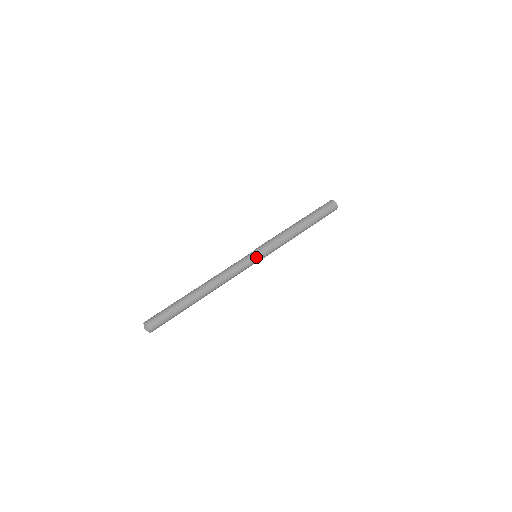
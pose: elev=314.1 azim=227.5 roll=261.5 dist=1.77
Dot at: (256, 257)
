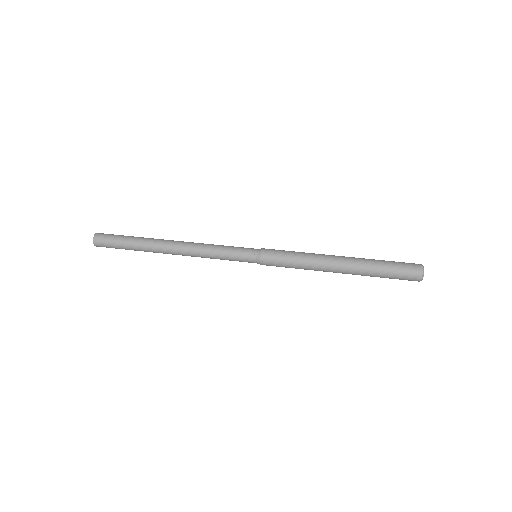
Dot at: (250, 260)
